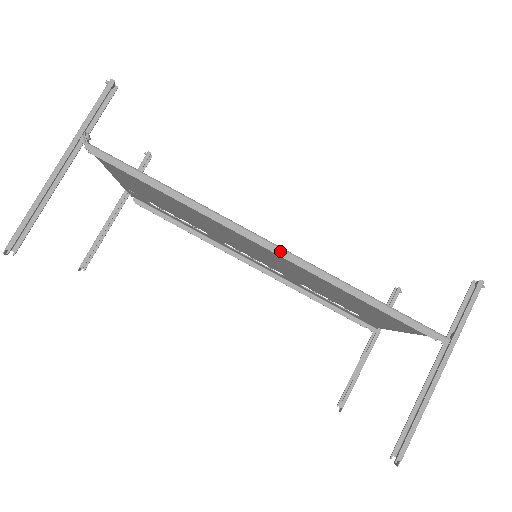
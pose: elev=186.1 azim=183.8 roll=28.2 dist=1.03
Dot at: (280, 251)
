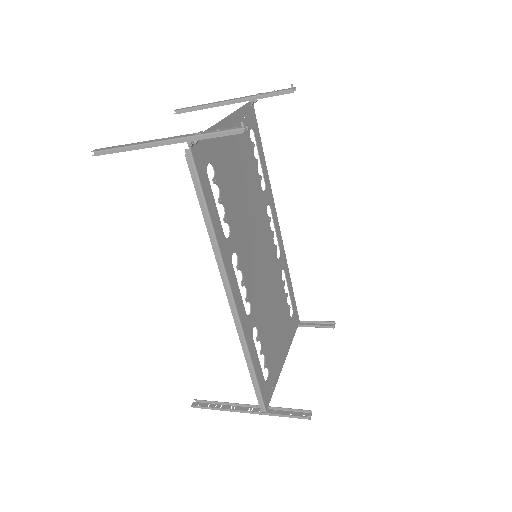
Dot at: (234, 310)
